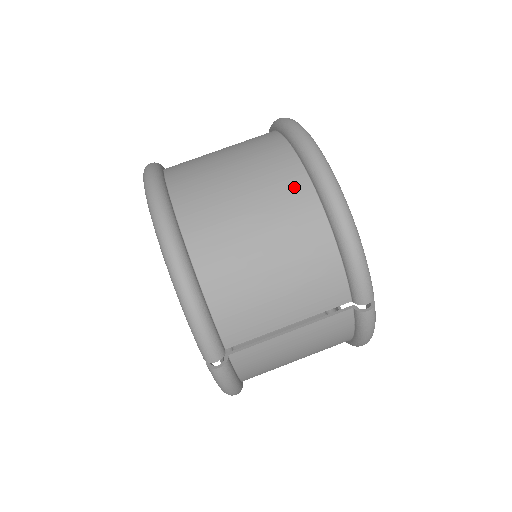
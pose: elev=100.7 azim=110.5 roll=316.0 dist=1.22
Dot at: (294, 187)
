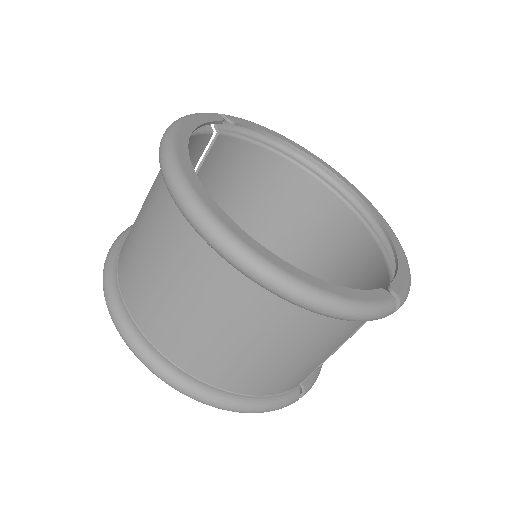
Dot at: (254, 300)
